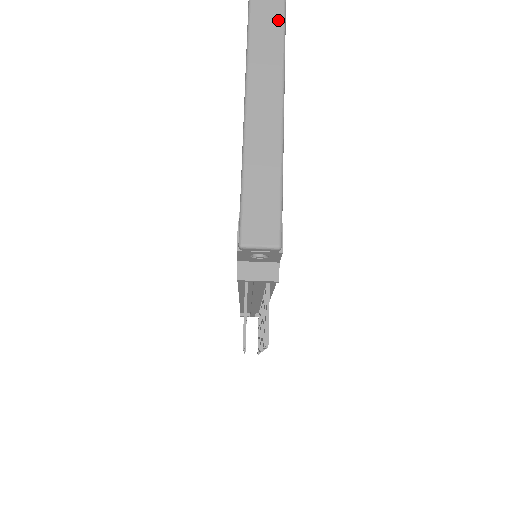
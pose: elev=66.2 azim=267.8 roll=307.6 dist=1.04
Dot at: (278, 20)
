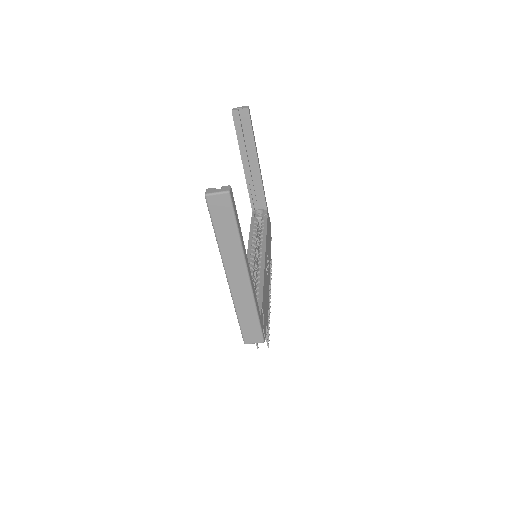
Dot at: (234, 234)
